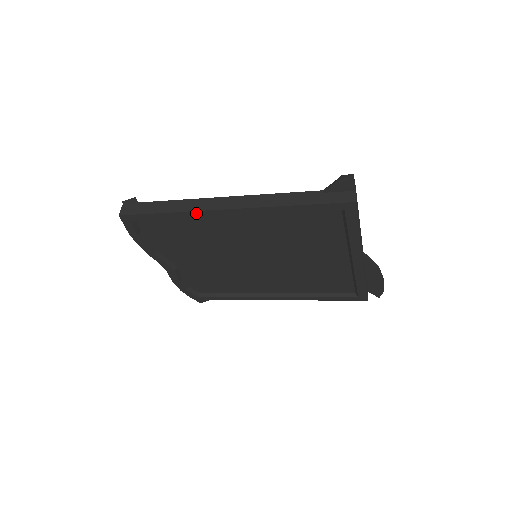
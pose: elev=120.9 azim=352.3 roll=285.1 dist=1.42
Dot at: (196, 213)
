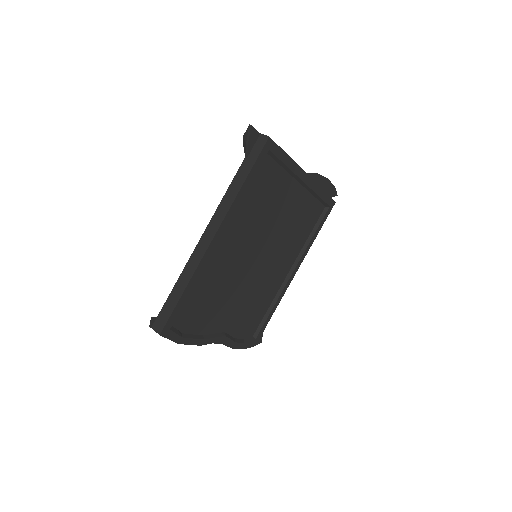
Dot at: (200, 266)
